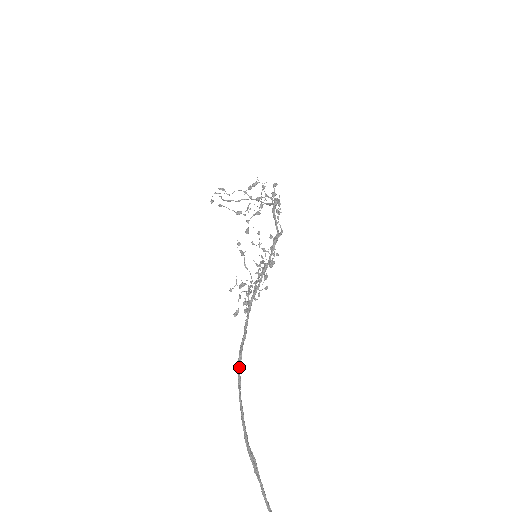
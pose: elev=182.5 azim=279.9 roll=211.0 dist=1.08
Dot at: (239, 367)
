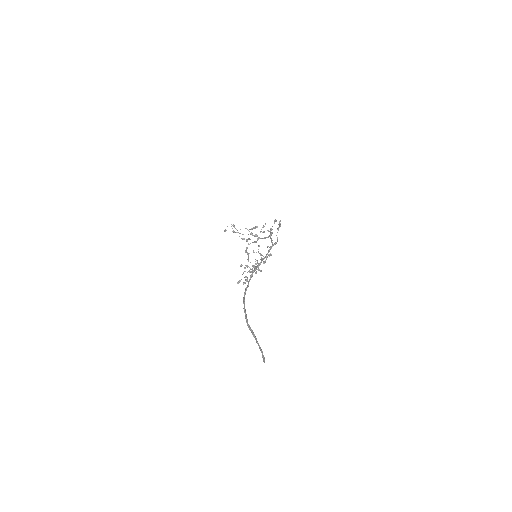
Dot at: occluded
